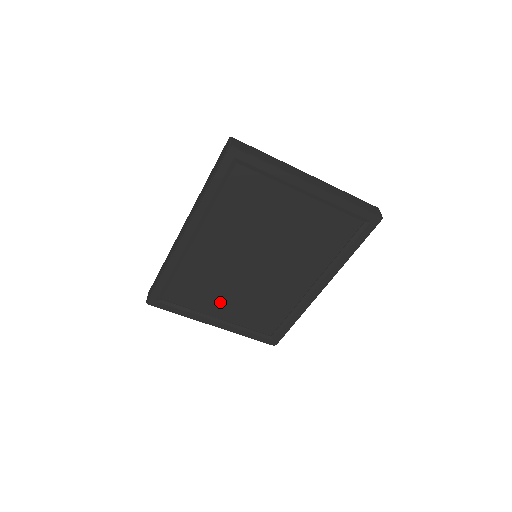
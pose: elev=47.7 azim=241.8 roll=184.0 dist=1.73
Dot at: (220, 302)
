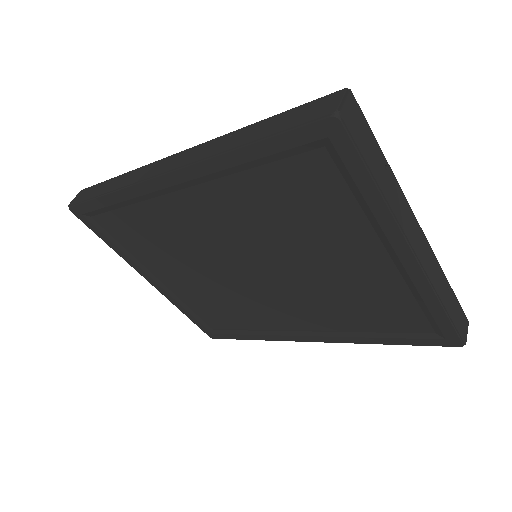
Dot at: (171, 268)
